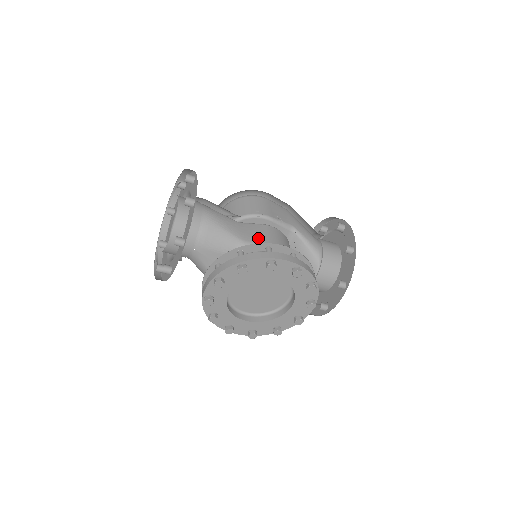
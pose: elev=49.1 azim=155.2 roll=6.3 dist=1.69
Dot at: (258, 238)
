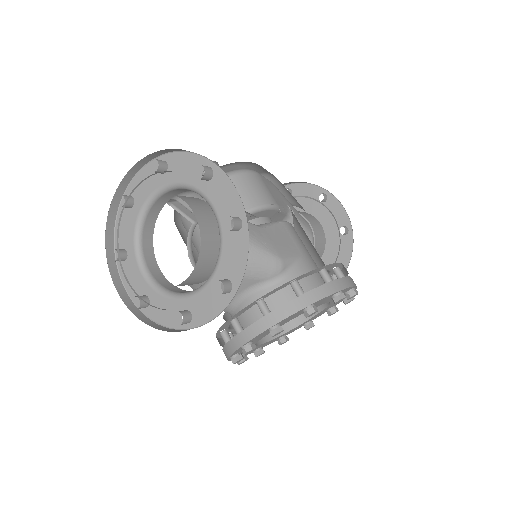
Dot at: (290, 249)
